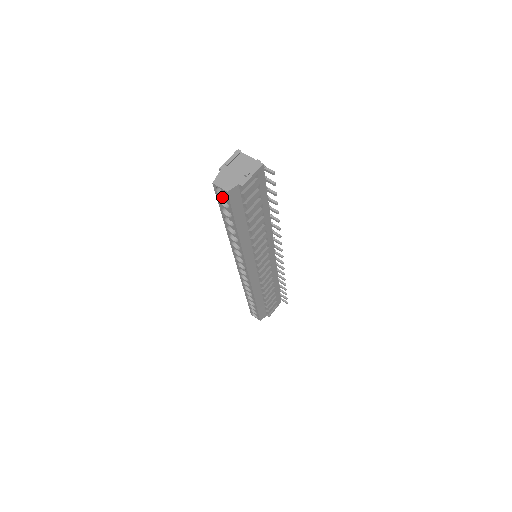
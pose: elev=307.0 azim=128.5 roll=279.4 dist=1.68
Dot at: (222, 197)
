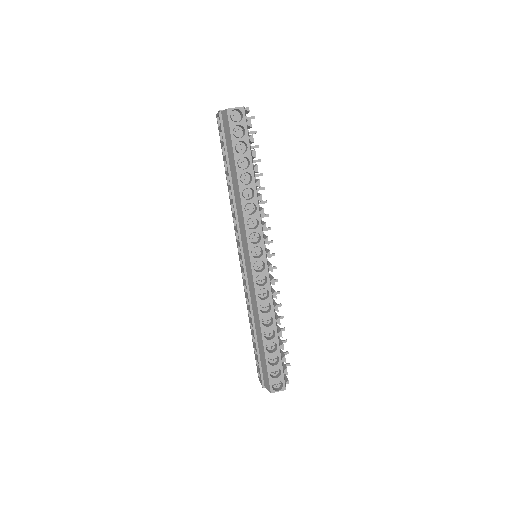
Dot at: (237, 123)
